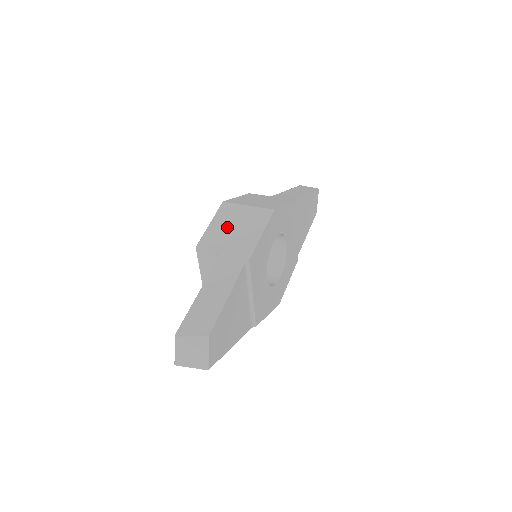
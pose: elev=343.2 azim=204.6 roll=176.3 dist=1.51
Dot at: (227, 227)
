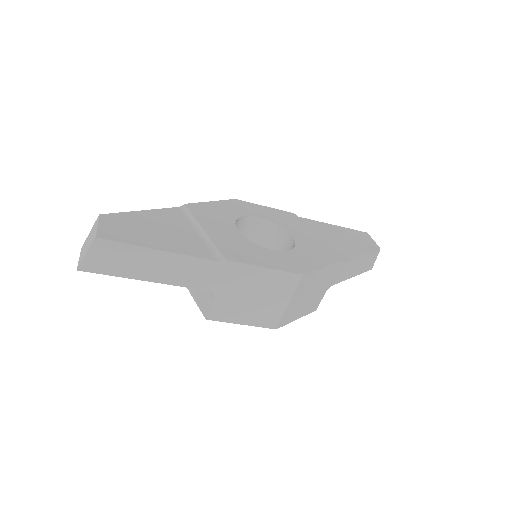
Dot at: occluded
